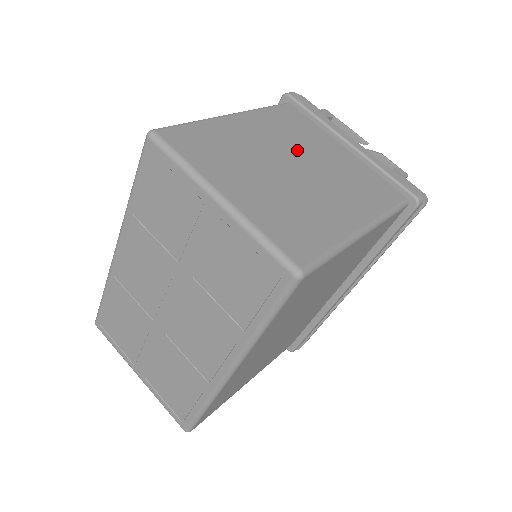
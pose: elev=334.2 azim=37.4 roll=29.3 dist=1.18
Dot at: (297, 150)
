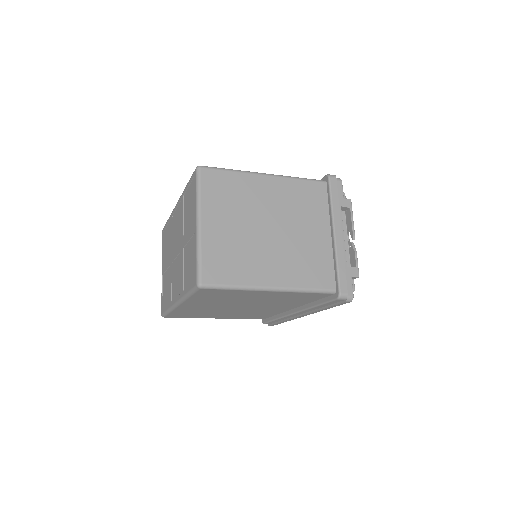
Dot at: (287, 219)
